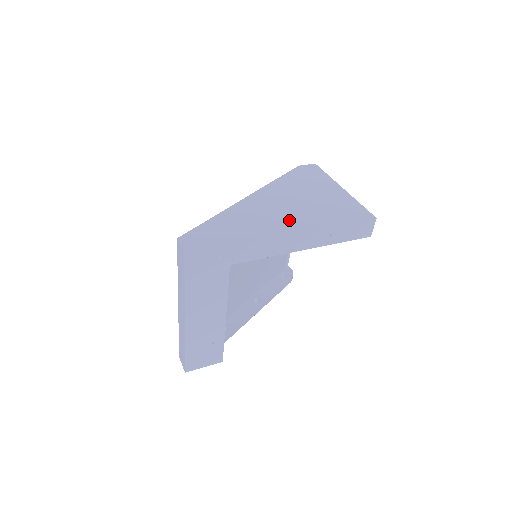
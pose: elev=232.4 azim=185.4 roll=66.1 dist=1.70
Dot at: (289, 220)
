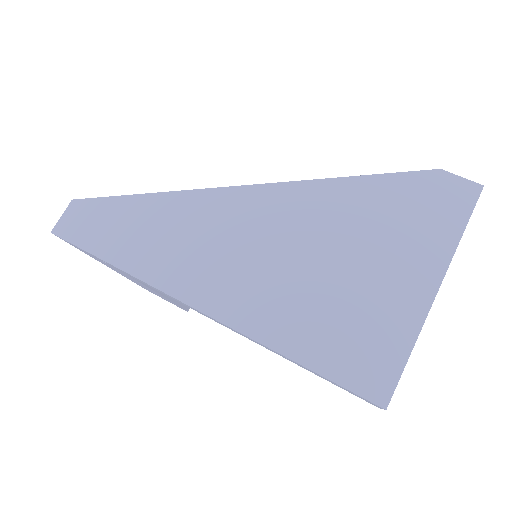
Dot at: (238, 285)
